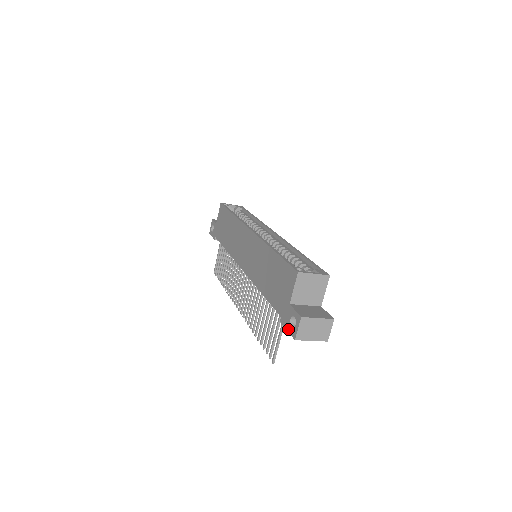
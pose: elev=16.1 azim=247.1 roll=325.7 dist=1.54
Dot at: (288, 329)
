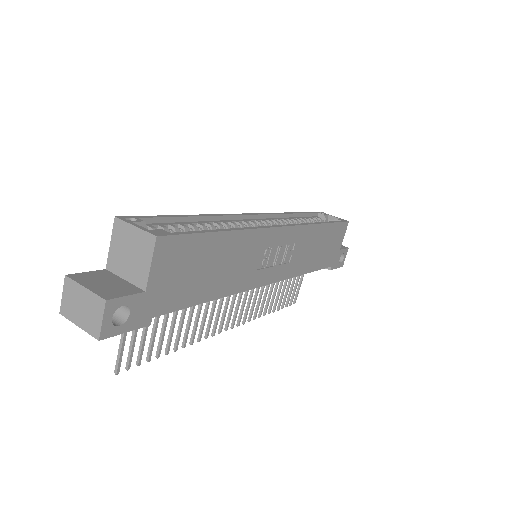
Dot at: occluded
